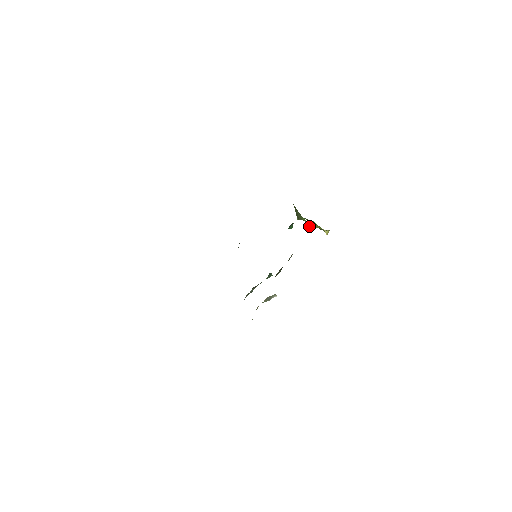
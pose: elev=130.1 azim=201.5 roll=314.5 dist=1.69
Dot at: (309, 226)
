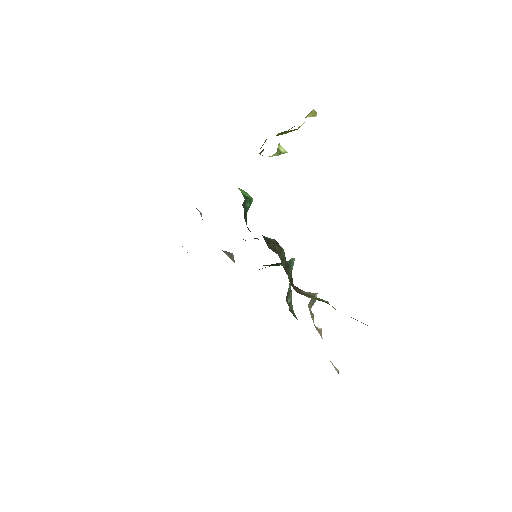
Dot at: (276, 155)
